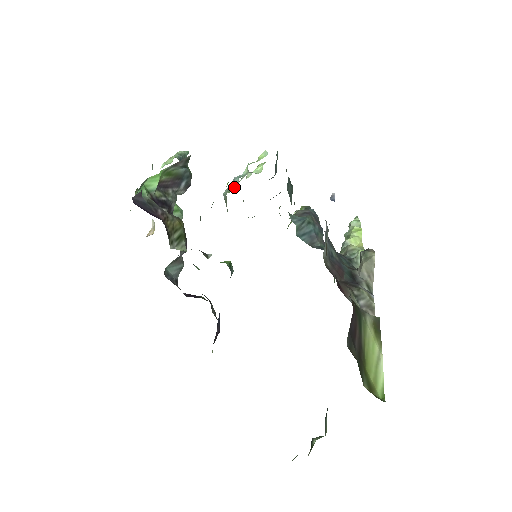
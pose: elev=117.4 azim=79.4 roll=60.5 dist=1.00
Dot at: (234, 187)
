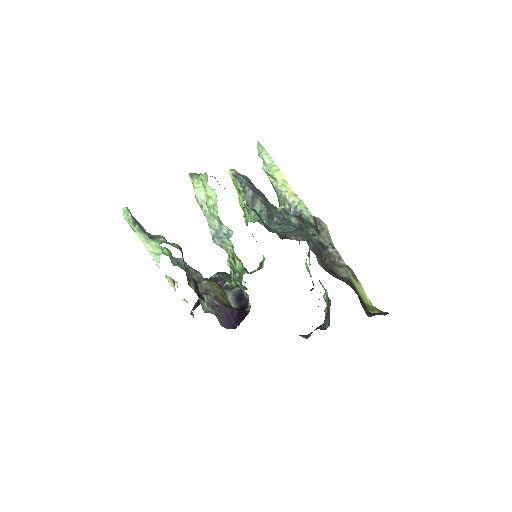
Dot at: (228, 244)
